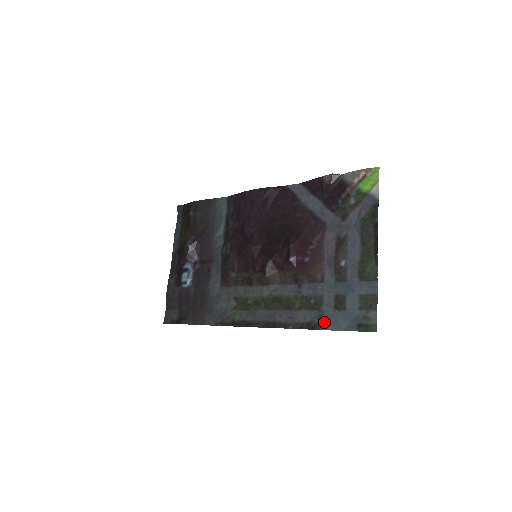
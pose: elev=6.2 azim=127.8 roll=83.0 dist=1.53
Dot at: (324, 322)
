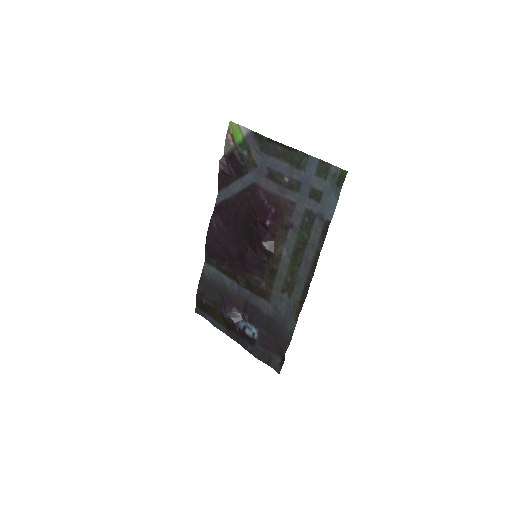
Dot at: (326, 216)
